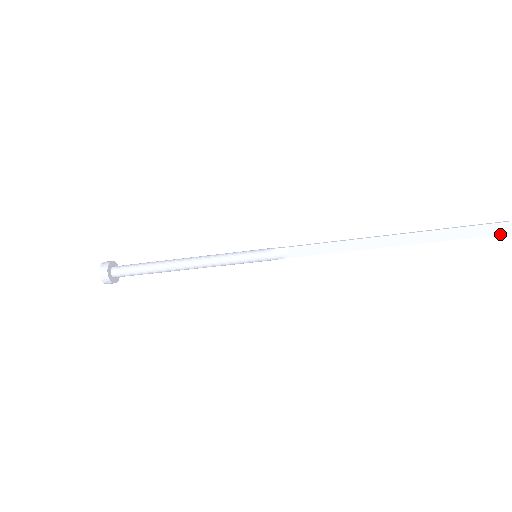
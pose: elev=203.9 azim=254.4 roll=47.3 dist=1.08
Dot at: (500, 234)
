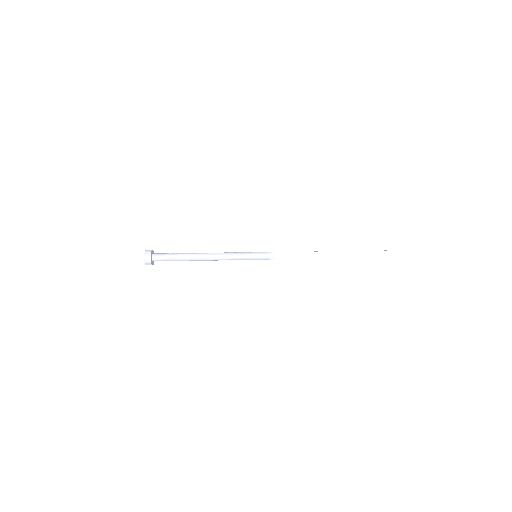
Dot at: (401, 257)
